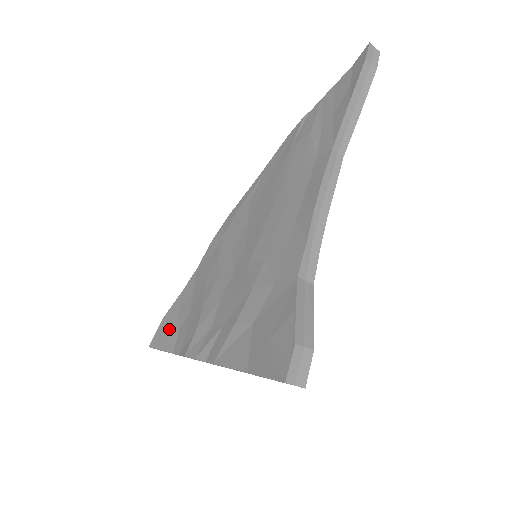
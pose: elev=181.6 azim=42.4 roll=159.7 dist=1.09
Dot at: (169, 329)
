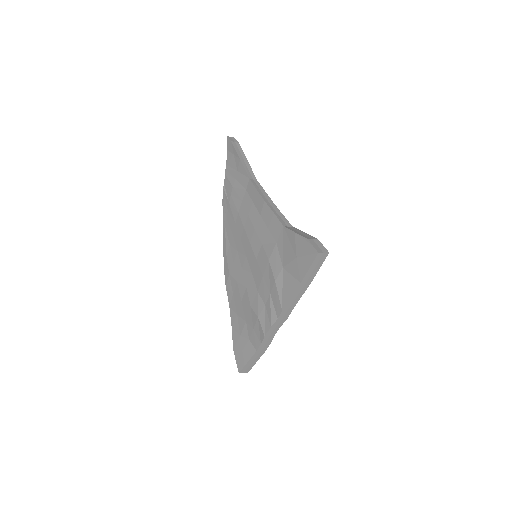
Dot at: (242, 347)
